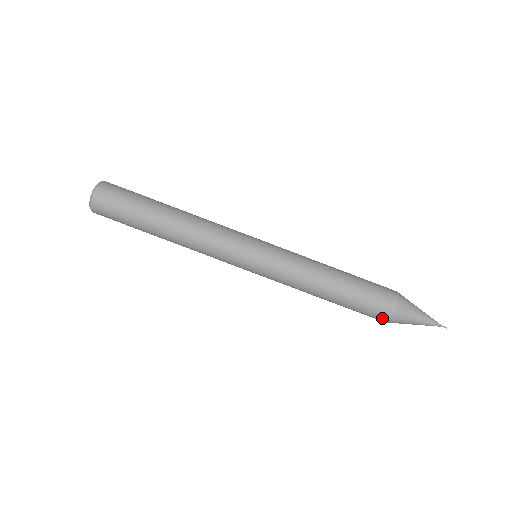
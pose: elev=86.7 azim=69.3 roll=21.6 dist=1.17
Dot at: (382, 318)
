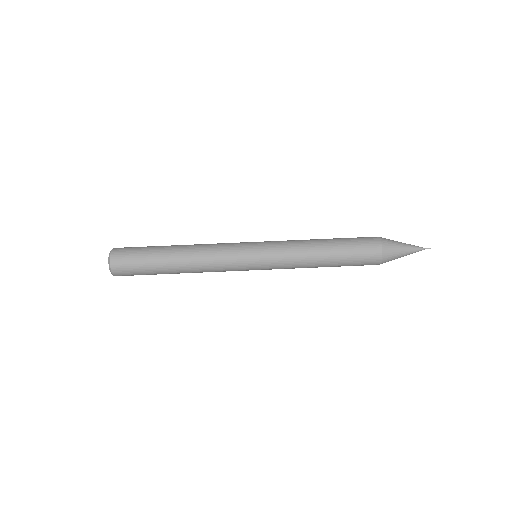
Dot at: (376, 247)
